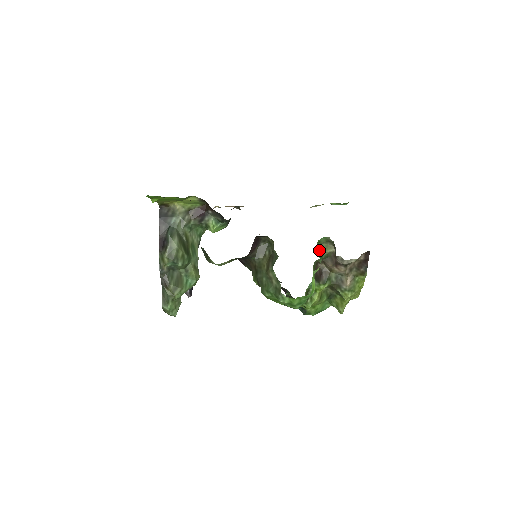
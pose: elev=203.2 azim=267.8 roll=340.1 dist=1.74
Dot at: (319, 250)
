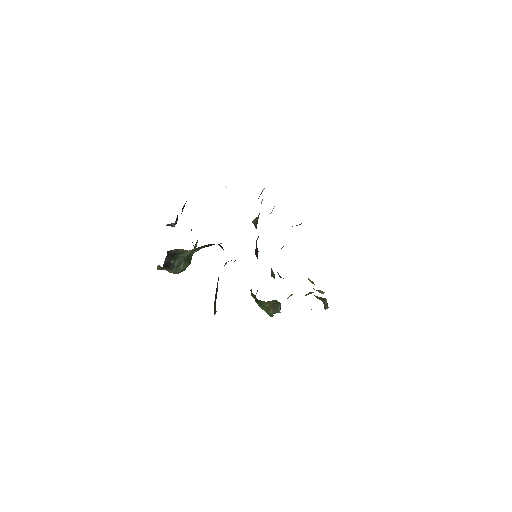
Dot at: occluded
